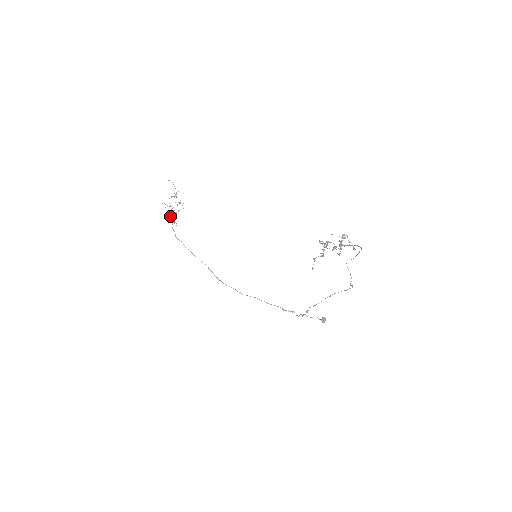
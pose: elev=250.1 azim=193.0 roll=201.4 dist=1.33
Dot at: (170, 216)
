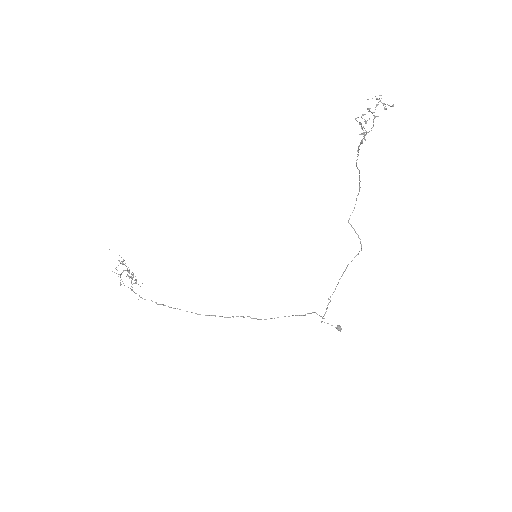
Dot at: occluded
